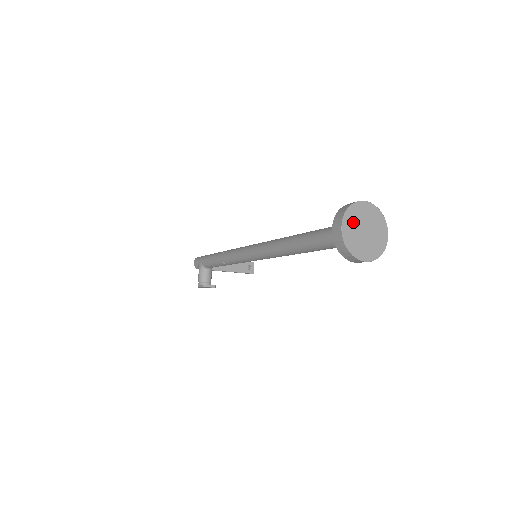
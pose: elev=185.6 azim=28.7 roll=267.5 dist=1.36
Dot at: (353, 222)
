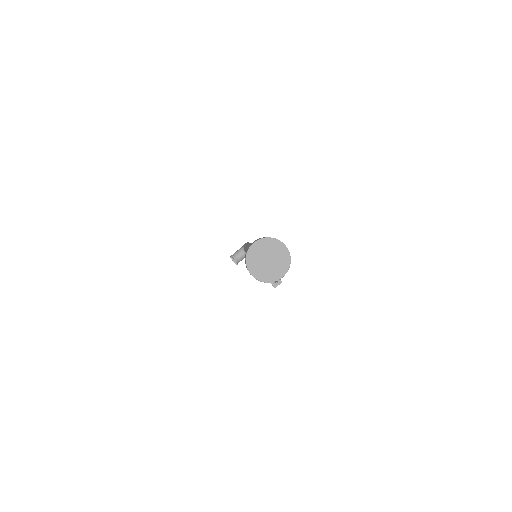
Dot at: (265, 247)
